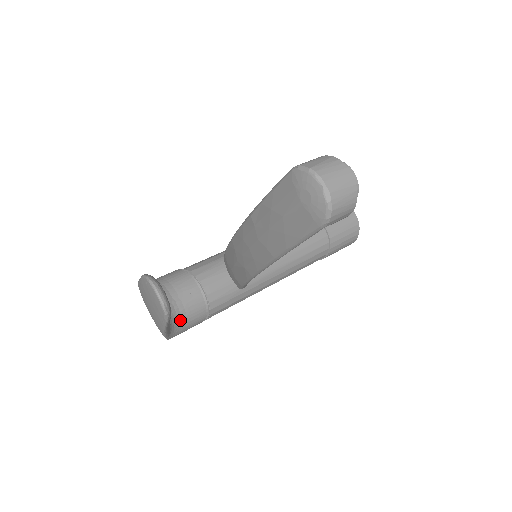
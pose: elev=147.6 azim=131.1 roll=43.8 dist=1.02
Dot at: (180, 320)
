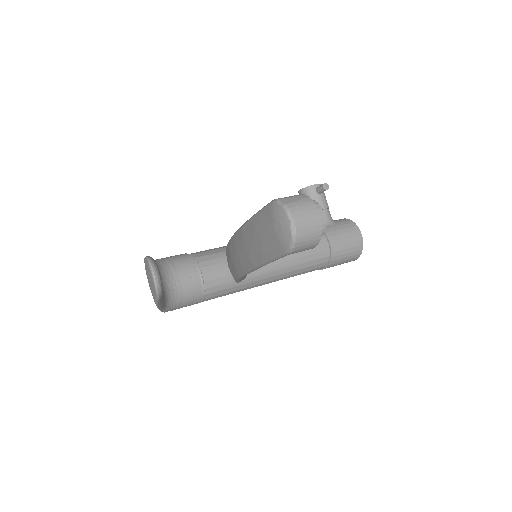
Dot at: (176, 298)
